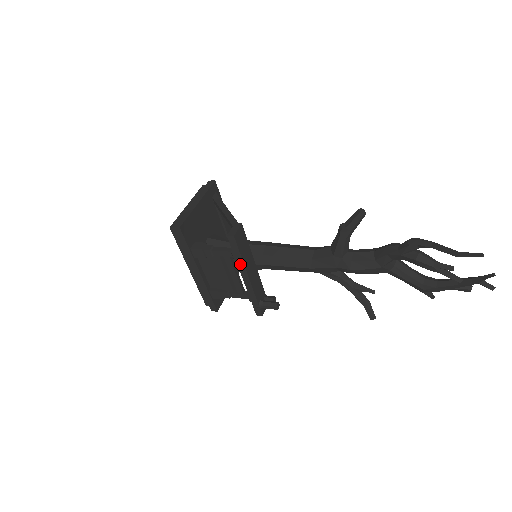
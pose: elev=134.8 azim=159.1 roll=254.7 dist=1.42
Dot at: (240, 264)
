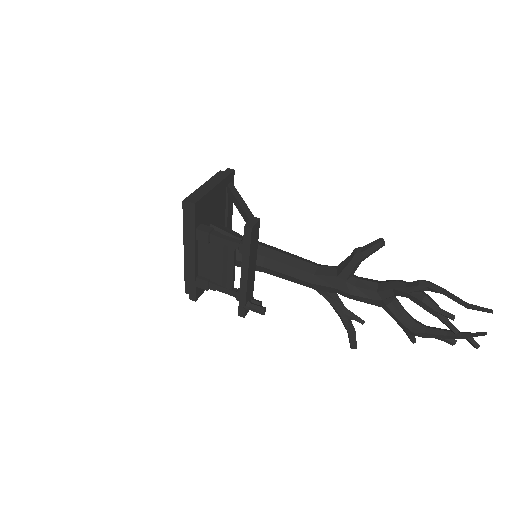
Dot at: (245, 258)
